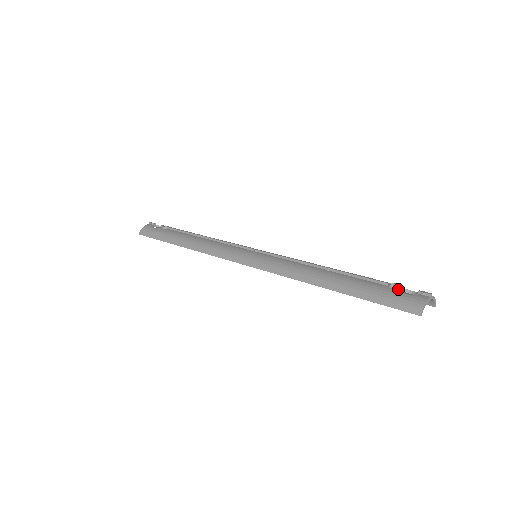
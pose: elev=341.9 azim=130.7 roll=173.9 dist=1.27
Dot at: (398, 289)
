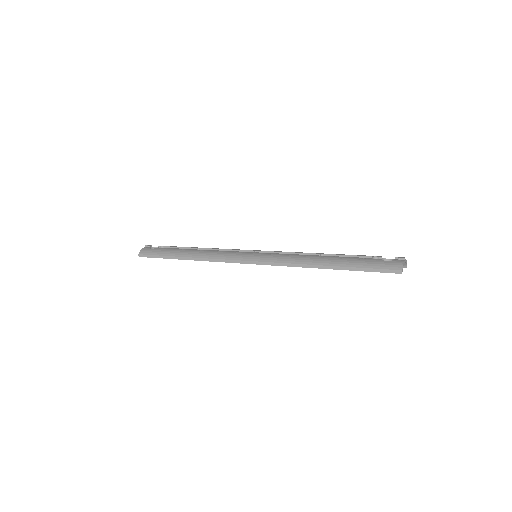
Dot at: (380, 259)
